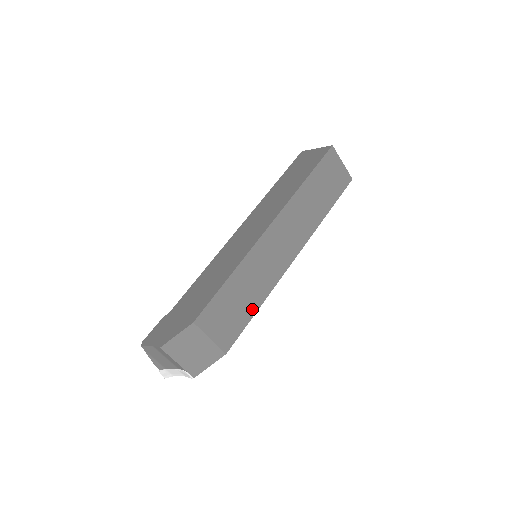
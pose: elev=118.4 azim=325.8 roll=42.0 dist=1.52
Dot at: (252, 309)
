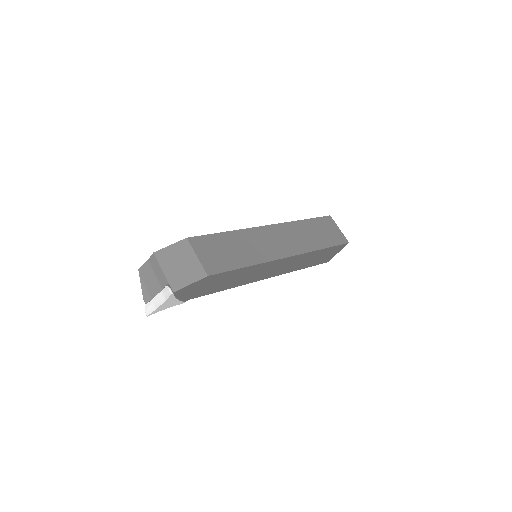
Dot at: (241, 263)
